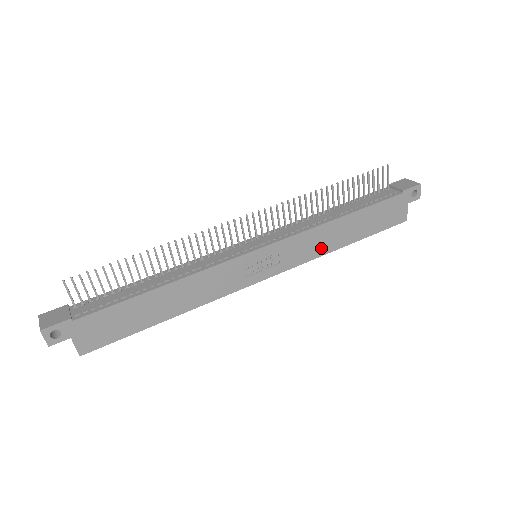
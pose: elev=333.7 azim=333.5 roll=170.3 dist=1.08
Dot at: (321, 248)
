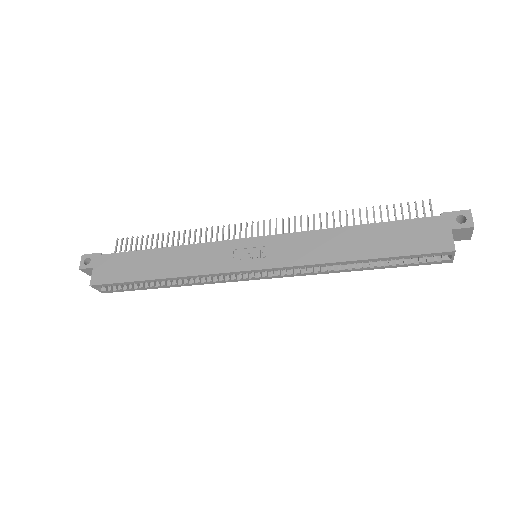
Dot at: (321, 255)
